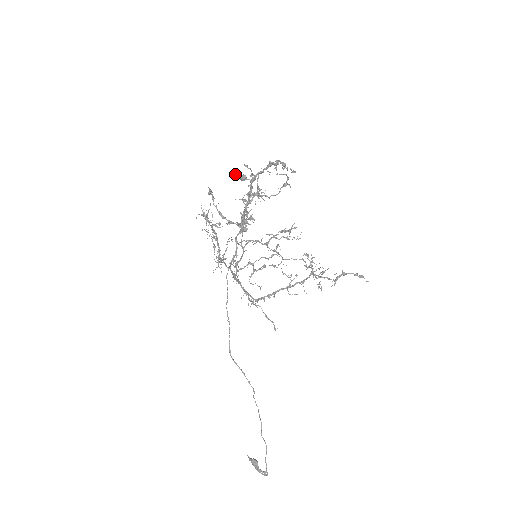
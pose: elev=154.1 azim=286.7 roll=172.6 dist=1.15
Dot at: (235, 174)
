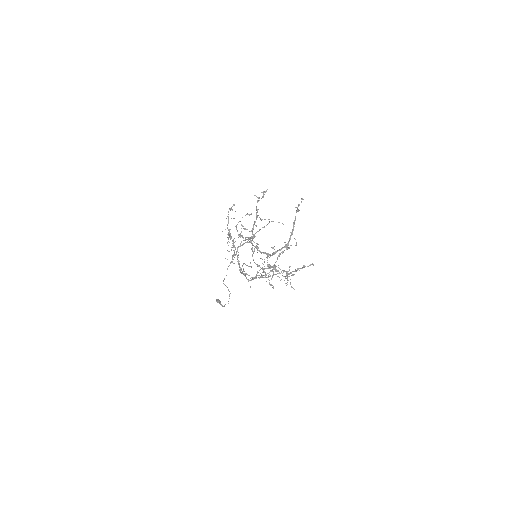
Dot at: (264, 259)
